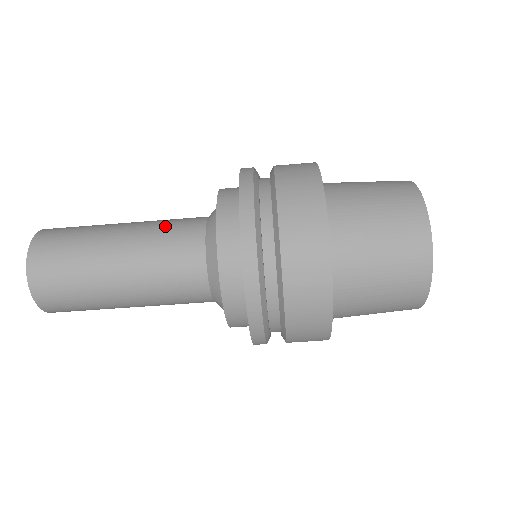
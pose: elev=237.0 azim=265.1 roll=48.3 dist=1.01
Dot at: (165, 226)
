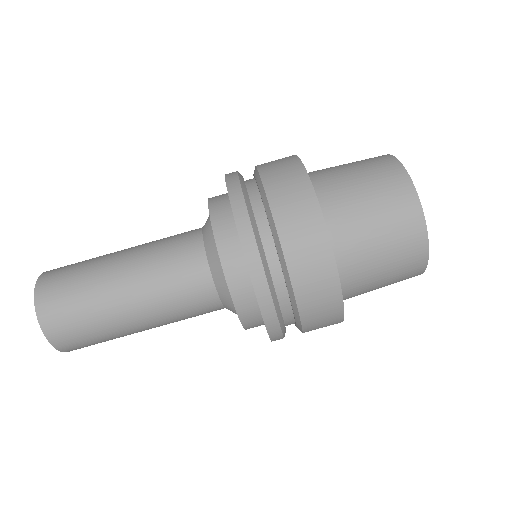
Dot at: (163, 244)
